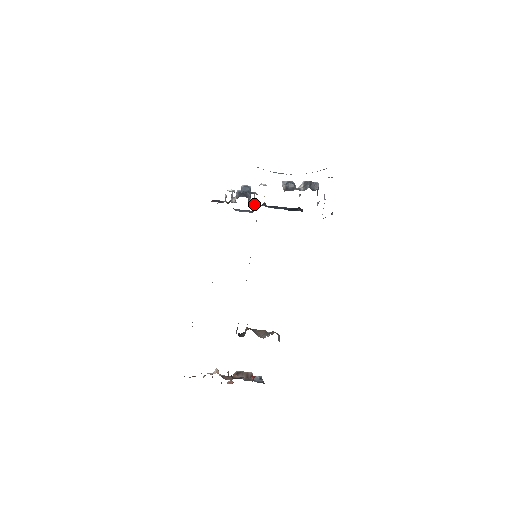
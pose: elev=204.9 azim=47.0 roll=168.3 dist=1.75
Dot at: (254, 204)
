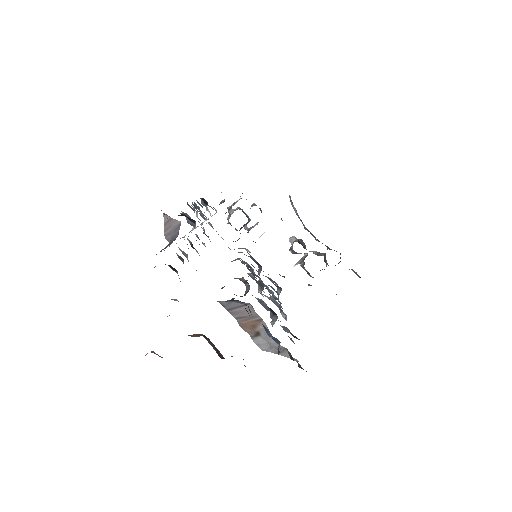
Dot at: (247, 232)
